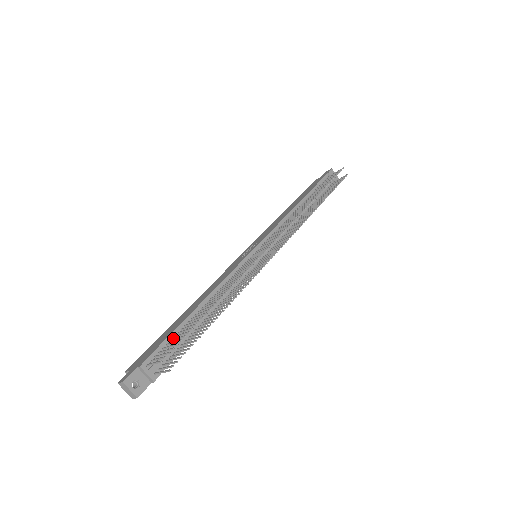
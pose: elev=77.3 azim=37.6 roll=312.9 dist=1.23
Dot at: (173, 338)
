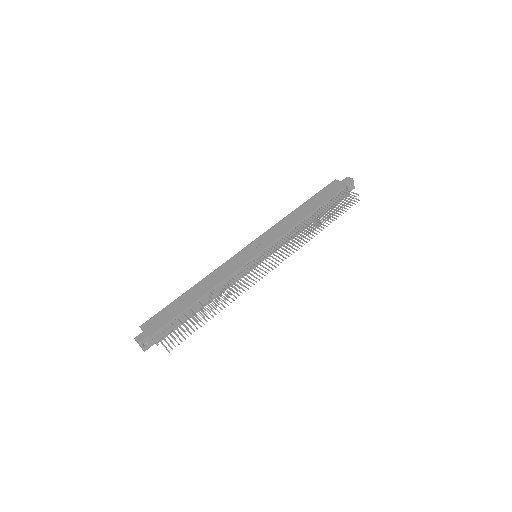
Dot at: (177, 318)
